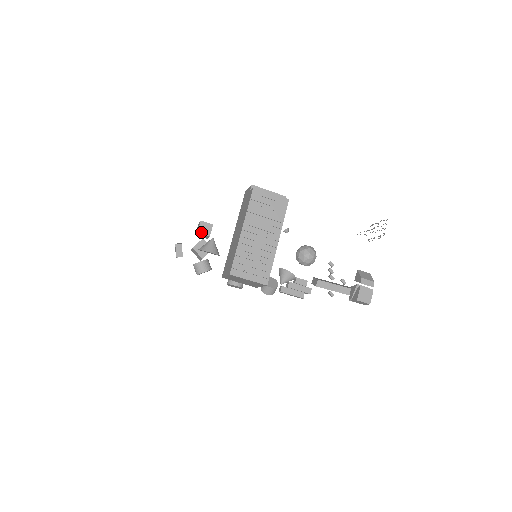
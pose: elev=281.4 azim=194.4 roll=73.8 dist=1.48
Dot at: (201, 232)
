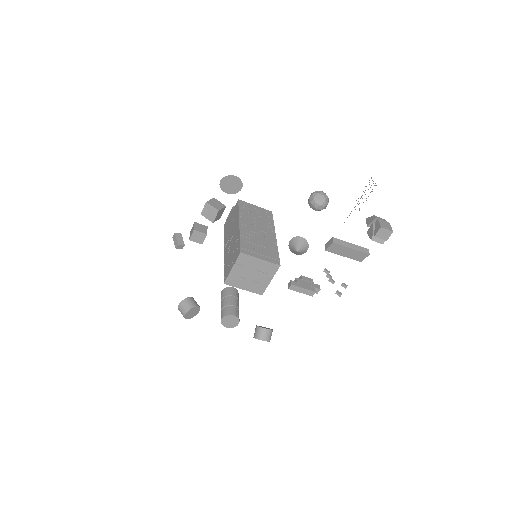
Dot at: (197, 230)
